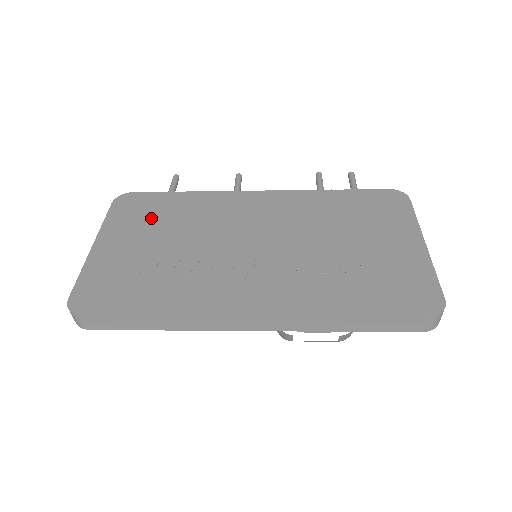
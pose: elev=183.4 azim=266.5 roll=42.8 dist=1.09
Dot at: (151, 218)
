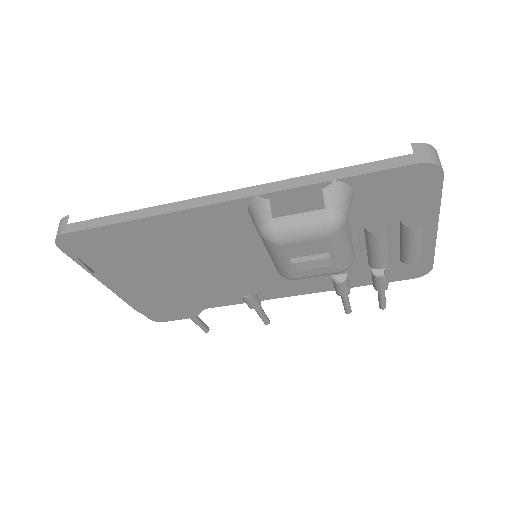
Dot at: occluded
